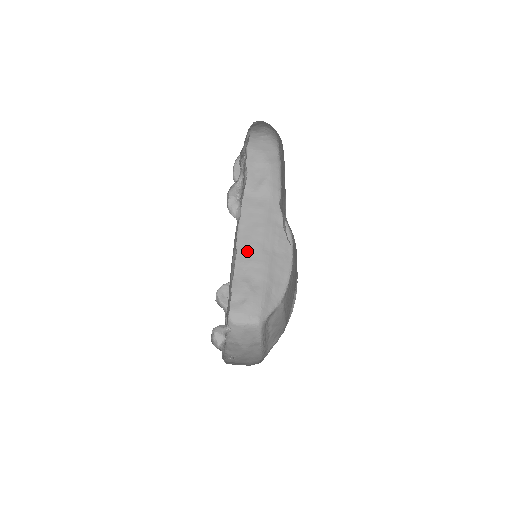
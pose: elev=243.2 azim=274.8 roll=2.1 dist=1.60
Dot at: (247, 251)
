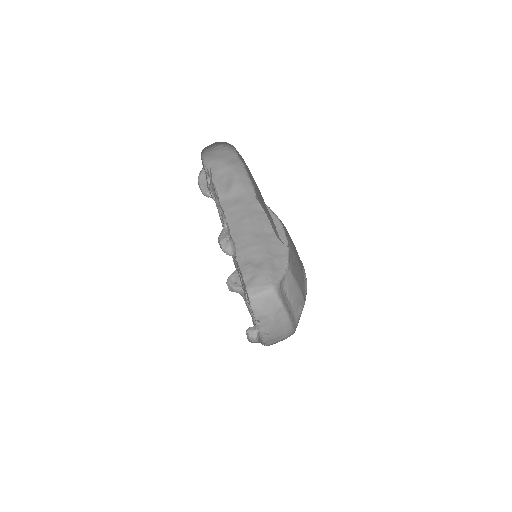
Dot at: (240, 242)
